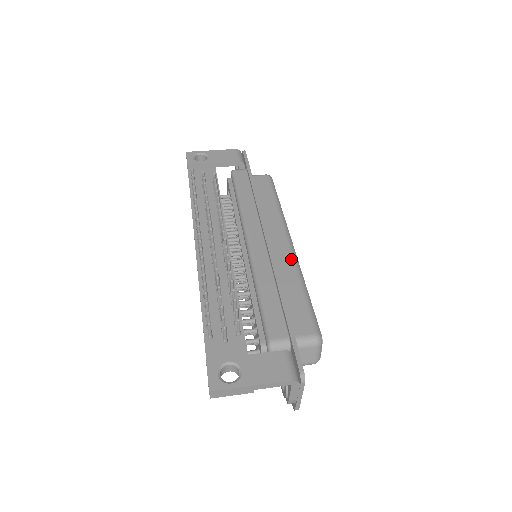
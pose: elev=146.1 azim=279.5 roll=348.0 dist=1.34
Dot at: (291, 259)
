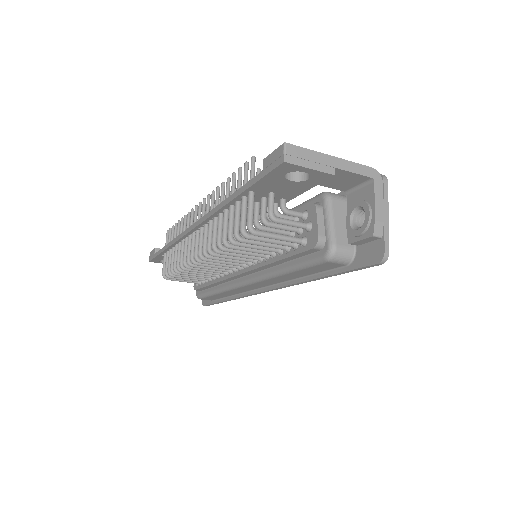
Dot at: occluded
